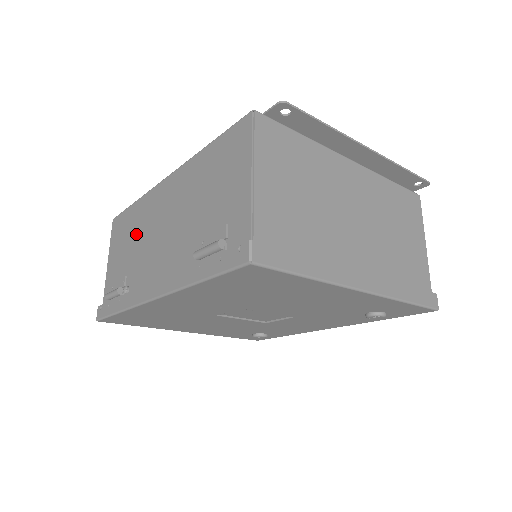
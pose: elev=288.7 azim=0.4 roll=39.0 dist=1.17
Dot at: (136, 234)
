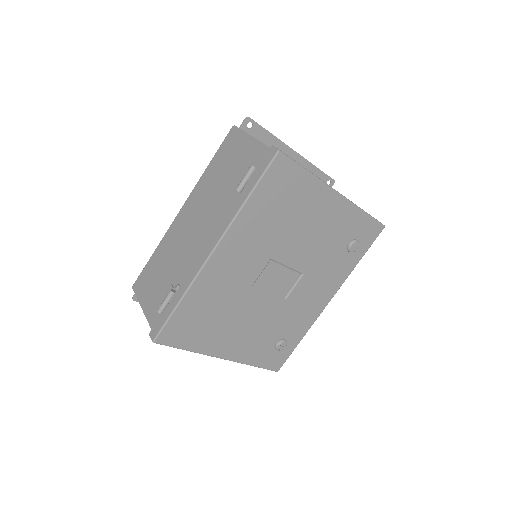
Dot at: (167, 259)
